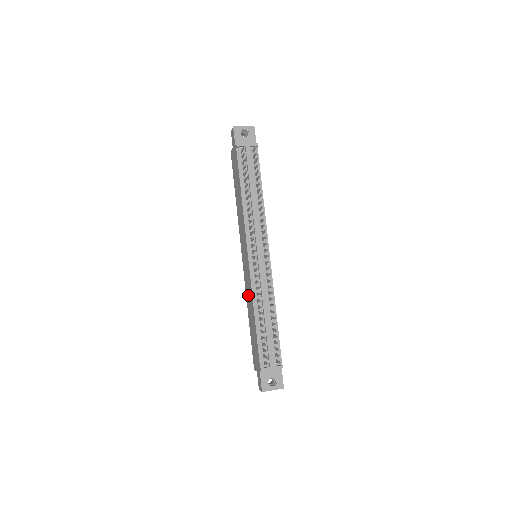
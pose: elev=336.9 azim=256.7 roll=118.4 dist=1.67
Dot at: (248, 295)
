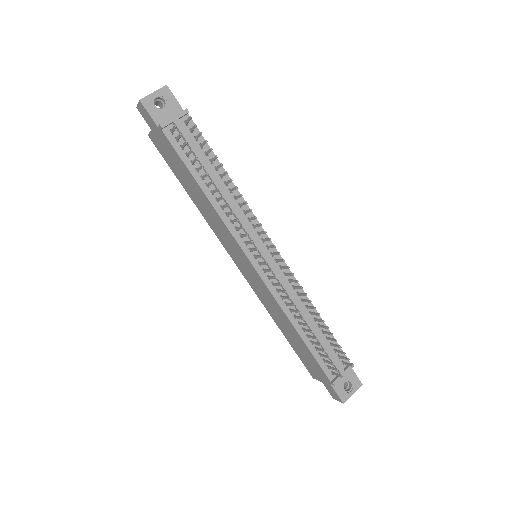
Dot at: (269, 306)
